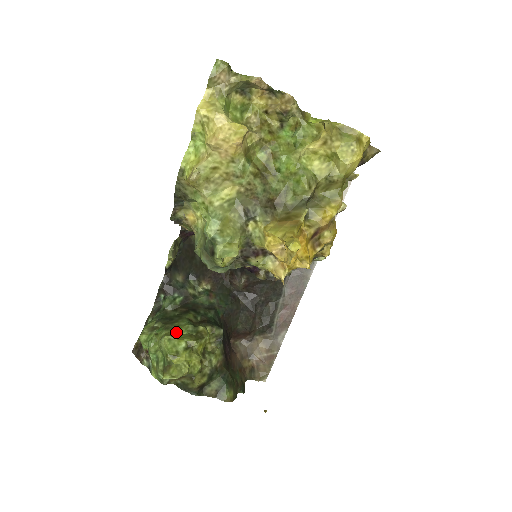
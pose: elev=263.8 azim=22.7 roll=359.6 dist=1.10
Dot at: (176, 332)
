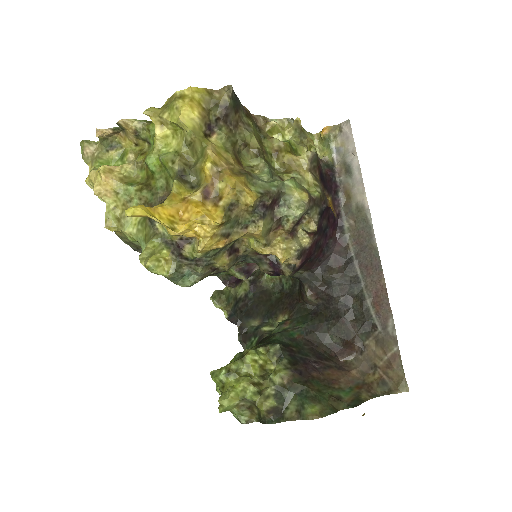
Dot at: occluded
